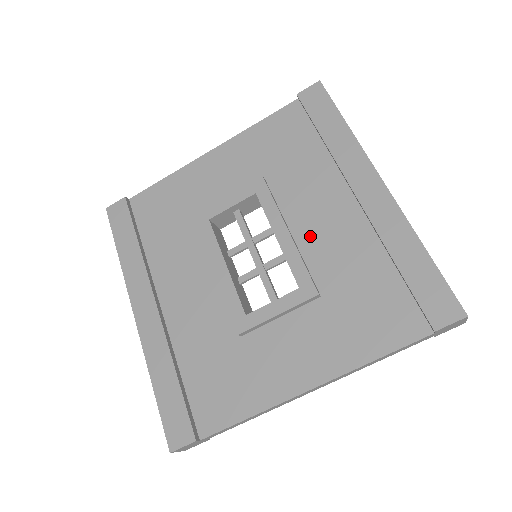
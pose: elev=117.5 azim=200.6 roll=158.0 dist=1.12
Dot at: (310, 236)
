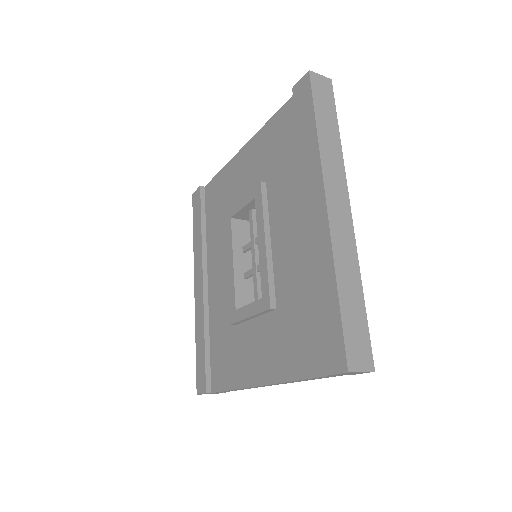
Dot at: (280, 248)
